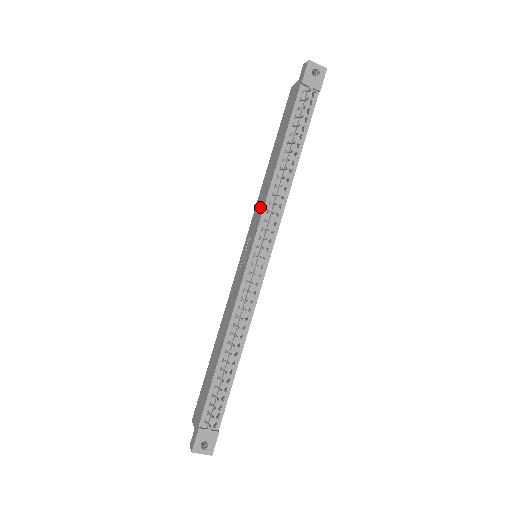
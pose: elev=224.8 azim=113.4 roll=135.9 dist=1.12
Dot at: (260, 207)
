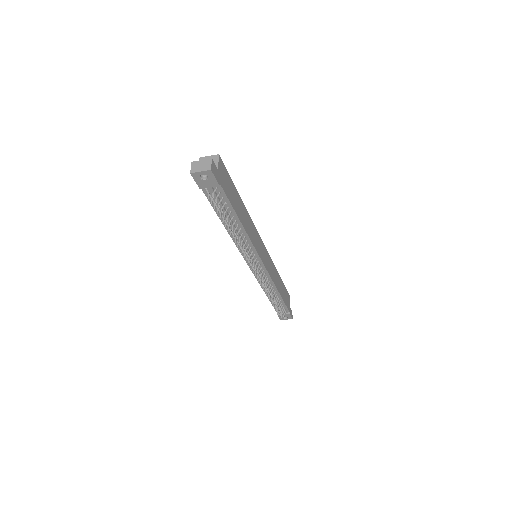
Dot at: occluded
